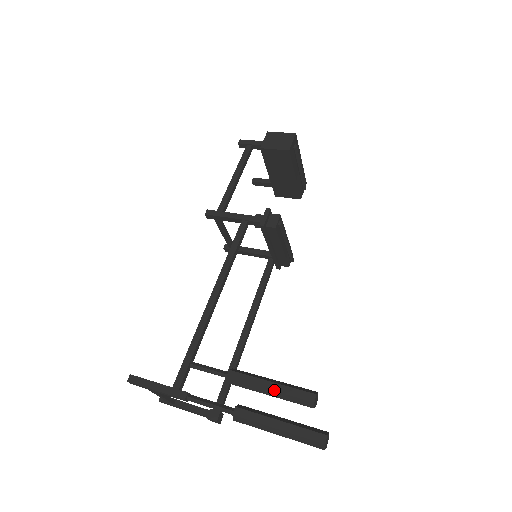
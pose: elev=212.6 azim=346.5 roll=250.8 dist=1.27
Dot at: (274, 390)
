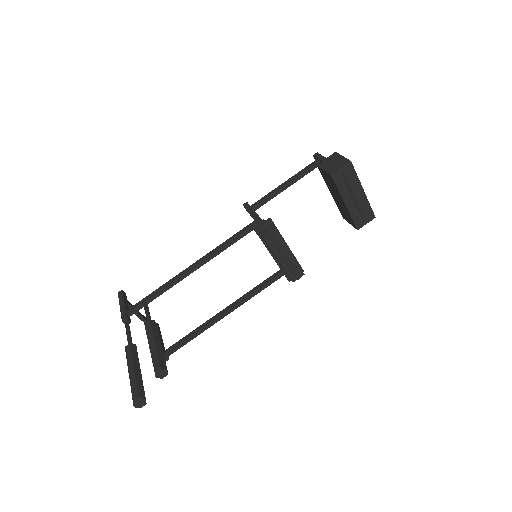
Dot at: (150, 348)
